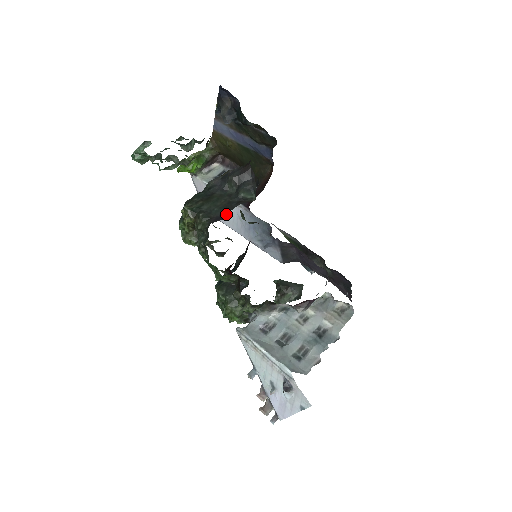
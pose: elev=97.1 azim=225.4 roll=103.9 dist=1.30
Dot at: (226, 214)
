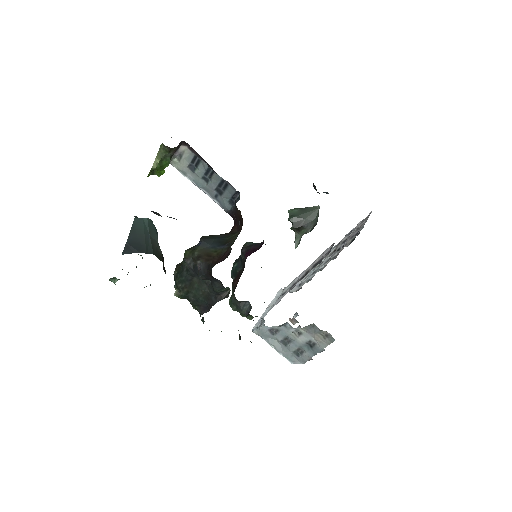
Dot at: (210, 308)
